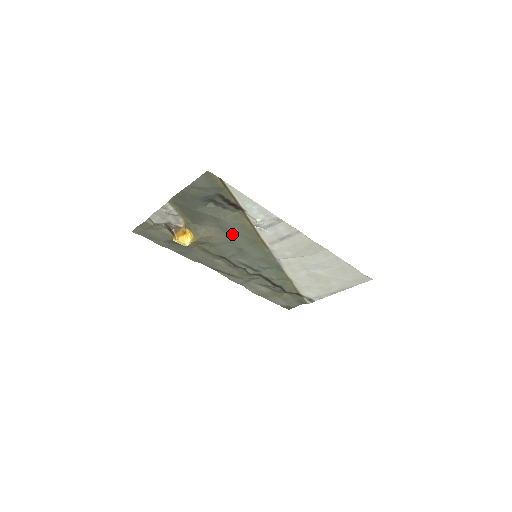
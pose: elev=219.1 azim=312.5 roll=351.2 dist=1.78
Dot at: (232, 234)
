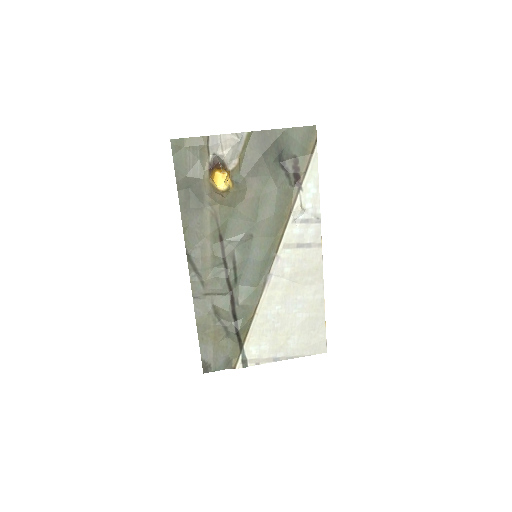
Dot at: (264, 210)
